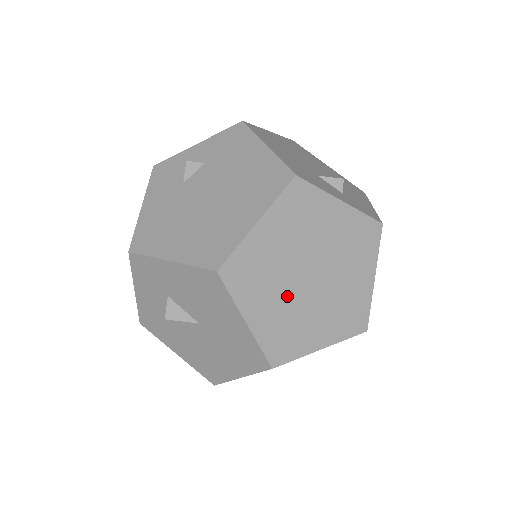
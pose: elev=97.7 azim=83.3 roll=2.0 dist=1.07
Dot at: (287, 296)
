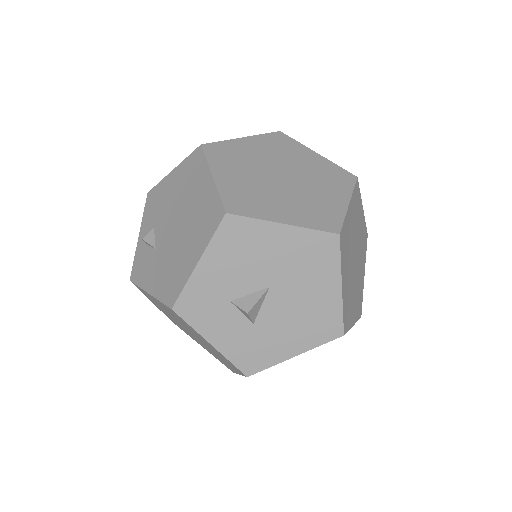
Dot at: (285, 195)
